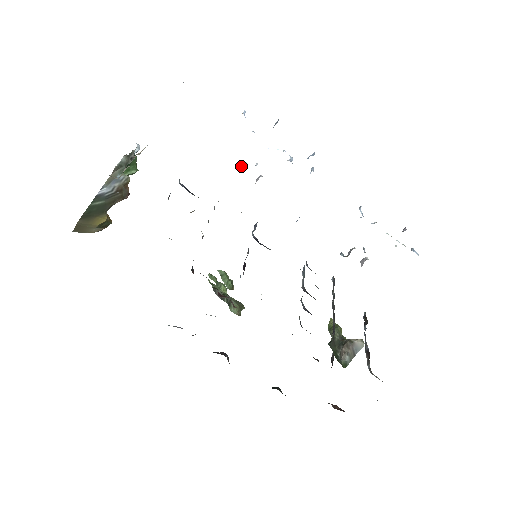
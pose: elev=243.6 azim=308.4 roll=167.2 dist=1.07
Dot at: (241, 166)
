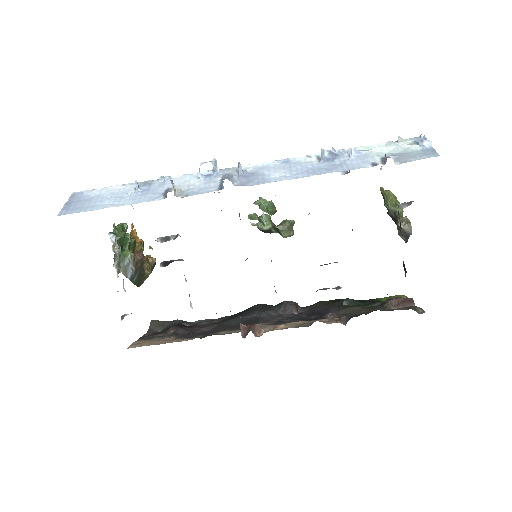
Dot at: occluded
